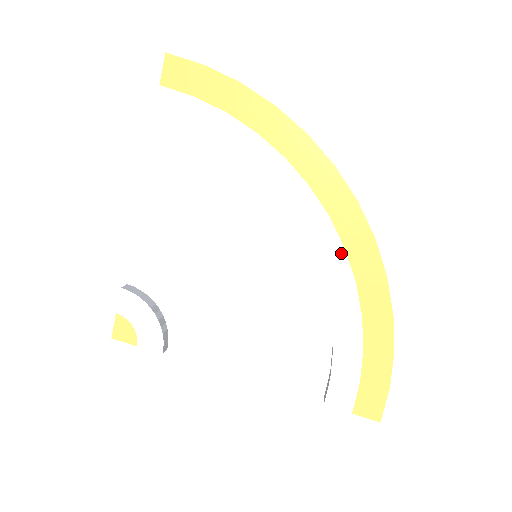
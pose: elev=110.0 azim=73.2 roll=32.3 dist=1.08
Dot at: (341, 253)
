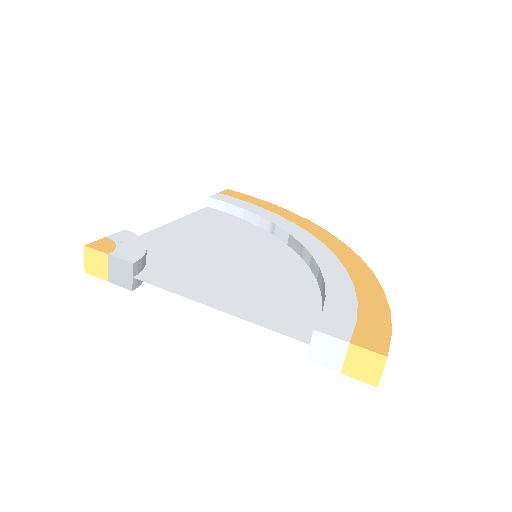
Dot at: (333, 257)
